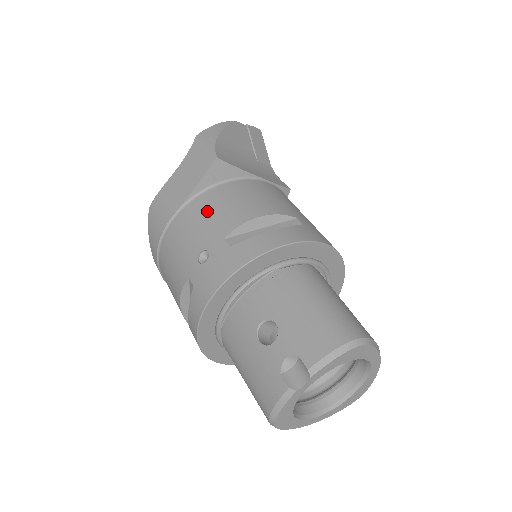
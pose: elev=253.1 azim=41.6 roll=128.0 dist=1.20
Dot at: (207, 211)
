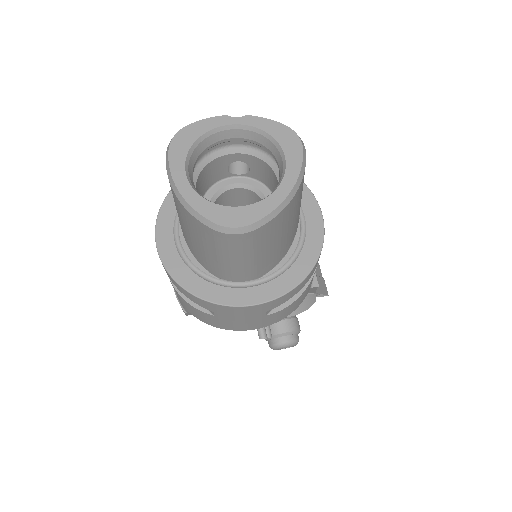
Dot at: occluded
